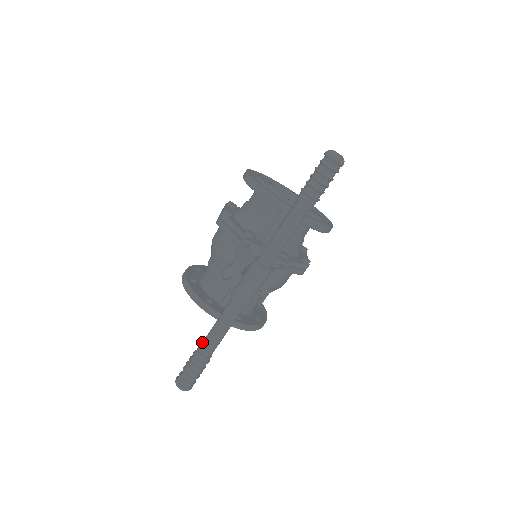
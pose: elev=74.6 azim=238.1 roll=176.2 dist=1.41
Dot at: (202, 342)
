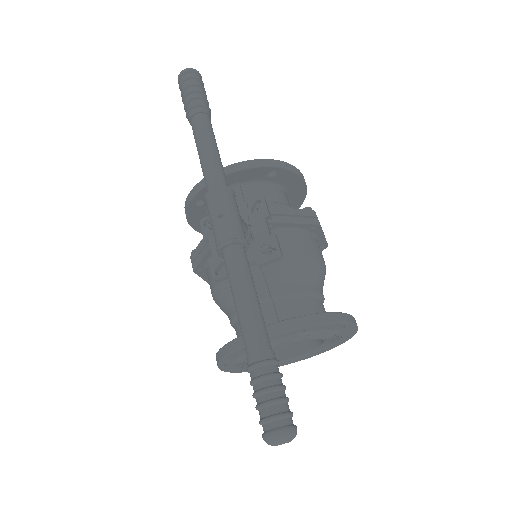
Dot at: occluded
